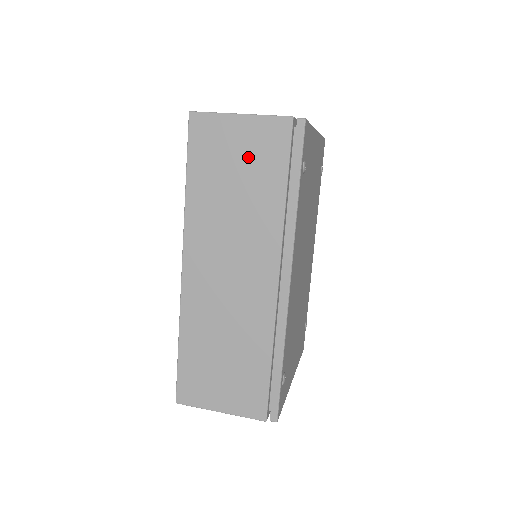
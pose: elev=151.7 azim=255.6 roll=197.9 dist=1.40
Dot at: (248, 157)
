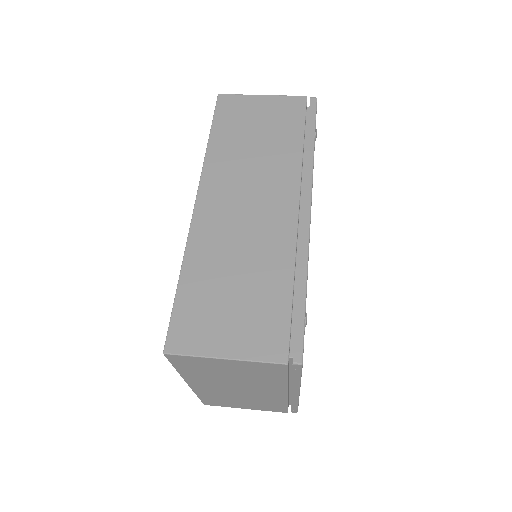
Dot at: (269, 120)
